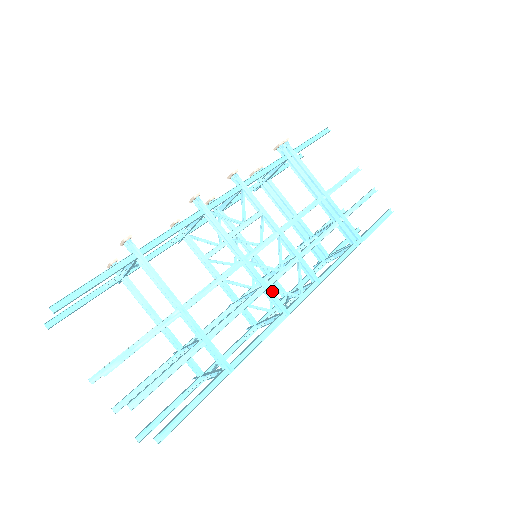
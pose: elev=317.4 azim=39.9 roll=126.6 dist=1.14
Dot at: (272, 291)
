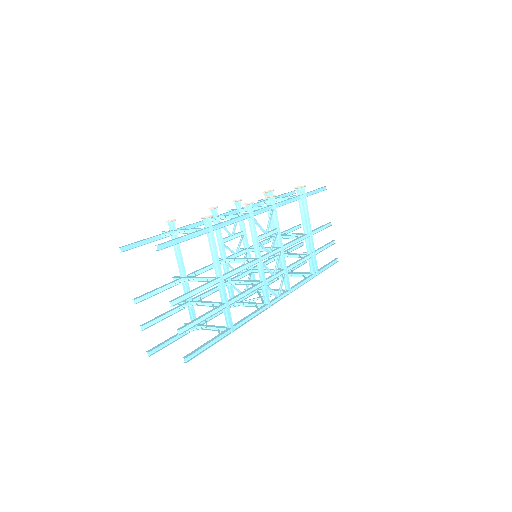
Dot at: (267, 287)
